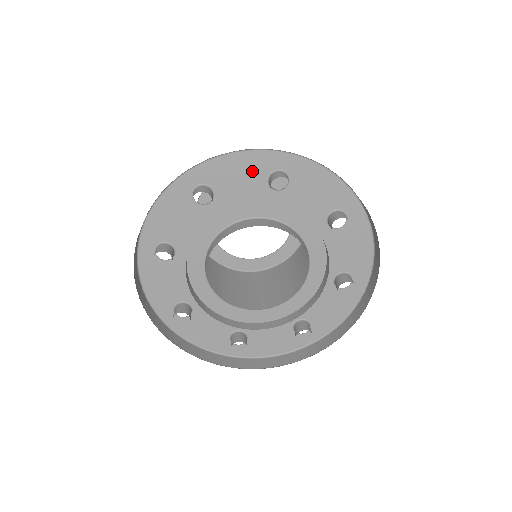
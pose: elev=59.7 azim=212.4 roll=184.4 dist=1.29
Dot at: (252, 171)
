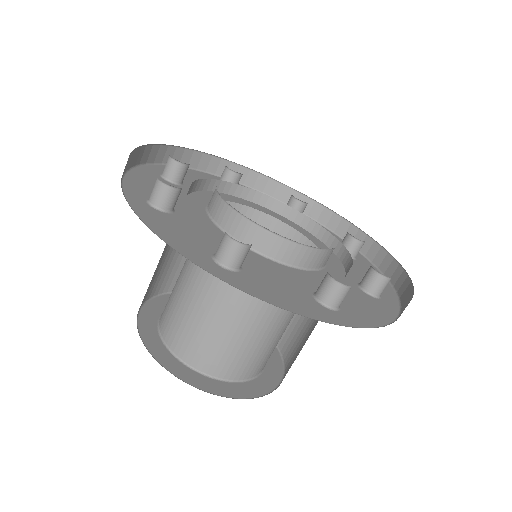
Dot at: occluded
